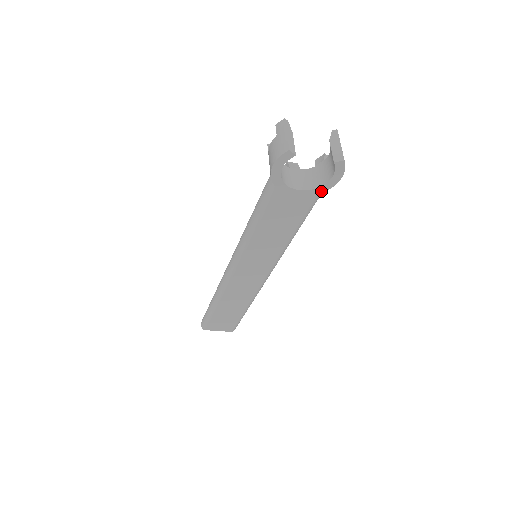
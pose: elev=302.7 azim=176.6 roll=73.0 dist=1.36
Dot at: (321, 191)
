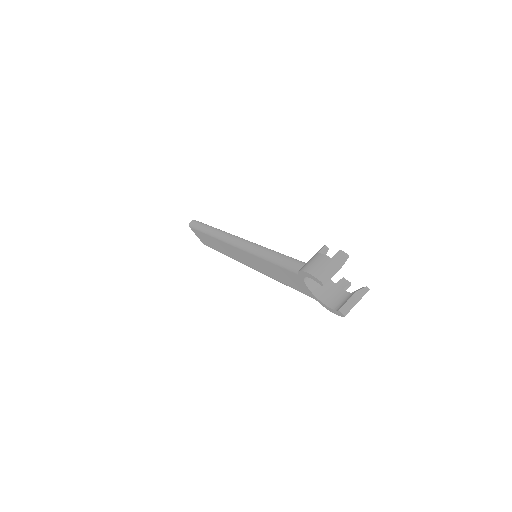
Dot at: (319, 302)
